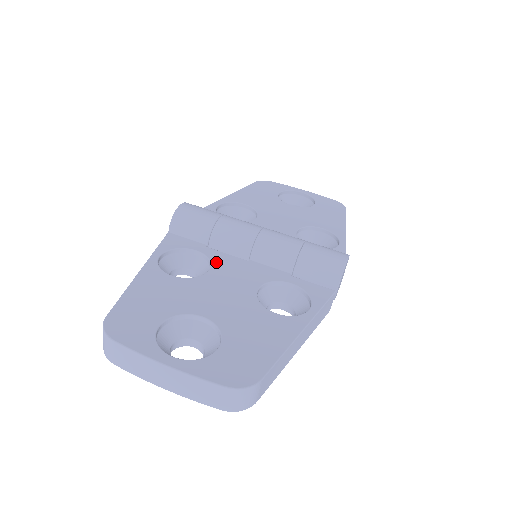
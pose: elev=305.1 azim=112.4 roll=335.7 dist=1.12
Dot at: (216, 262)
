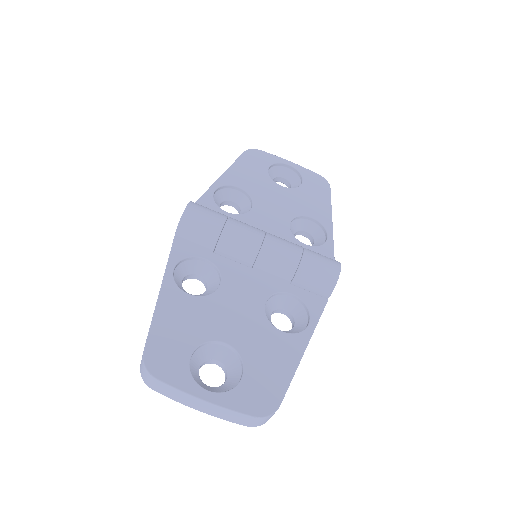
Dot at: (225, 273)
